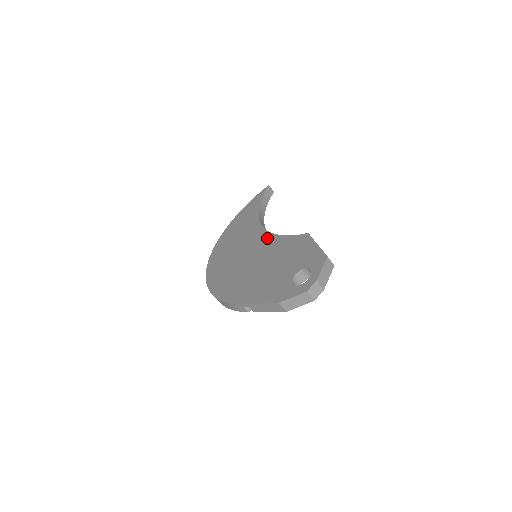
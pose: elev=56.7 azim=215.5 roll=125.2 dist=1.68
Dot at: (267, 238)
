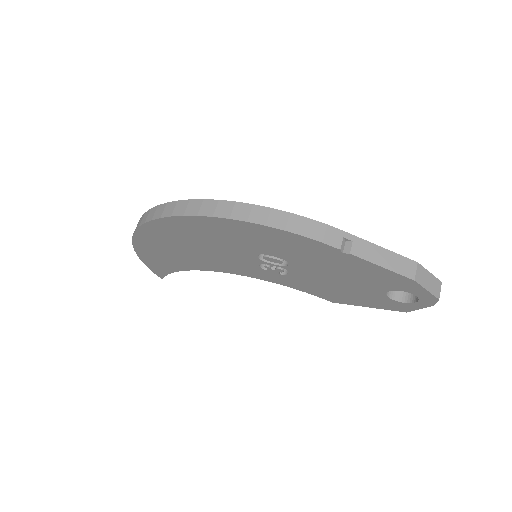
Dot at: occluded
